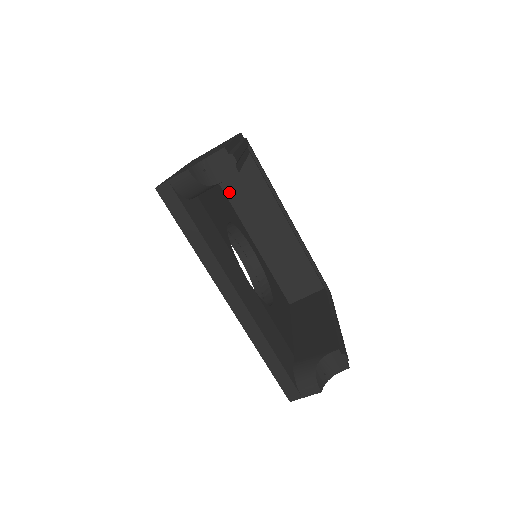
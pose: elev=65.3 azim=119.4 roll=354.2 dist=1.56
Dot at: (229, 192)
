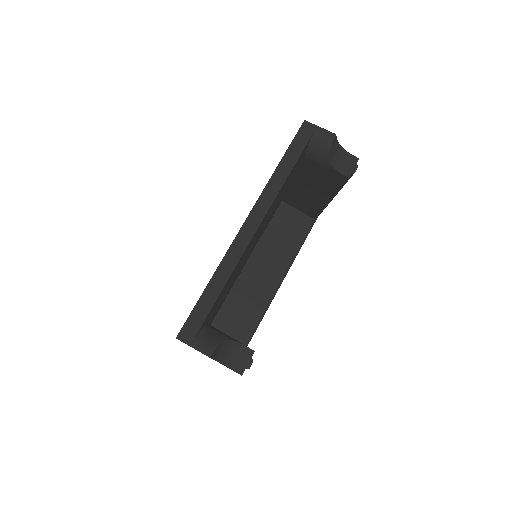
Dot at: (276, 220)
